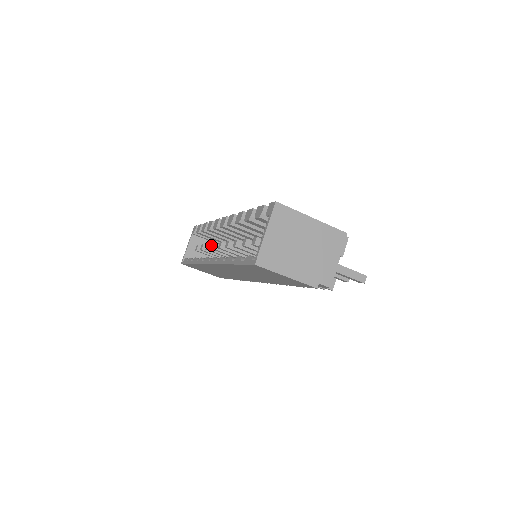
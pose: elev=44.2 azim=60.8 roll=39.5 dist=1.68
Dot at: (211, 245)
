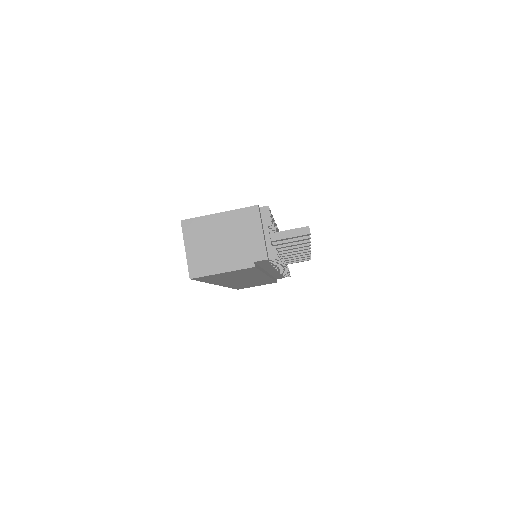
Dot at: occluded
